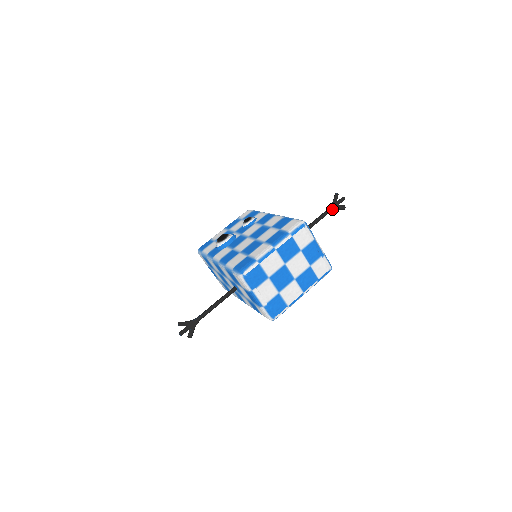
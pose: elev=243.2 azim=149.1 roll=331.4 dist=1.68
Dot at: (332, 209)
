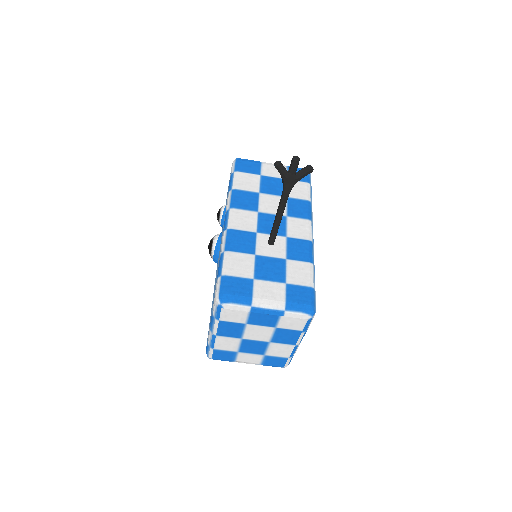
Dot at: (289, 187)
